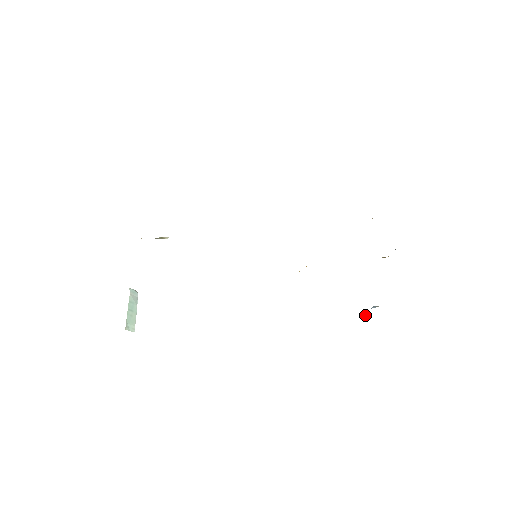
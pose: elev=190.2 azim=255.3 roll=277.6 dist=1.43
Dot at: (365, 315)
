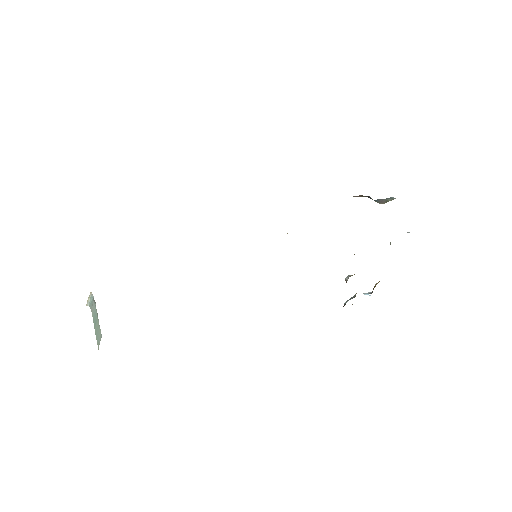
Dot at: occluded
